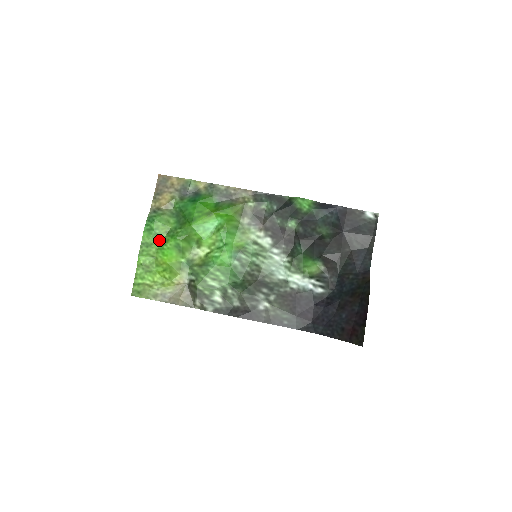
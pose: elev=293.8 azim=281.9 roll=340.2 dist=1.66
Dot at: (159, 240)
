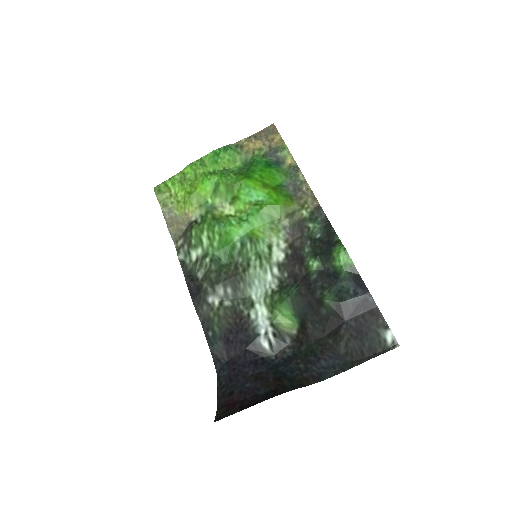
Dot at: (213, 168)
